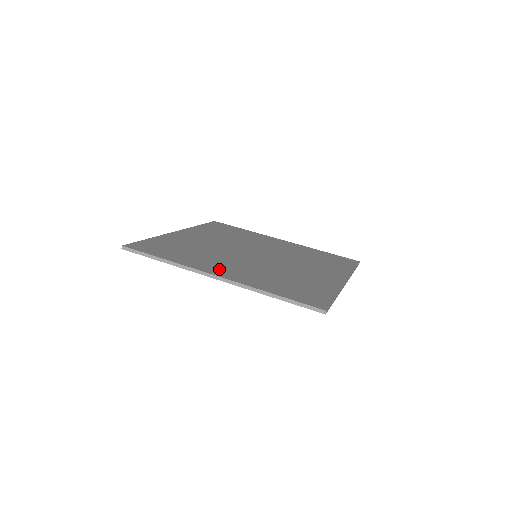
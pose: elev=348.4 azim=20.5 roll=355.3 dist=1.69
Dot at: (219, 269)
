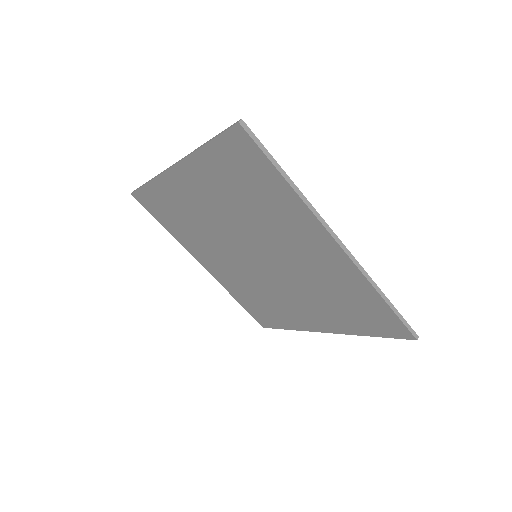
Dot at: occluded
